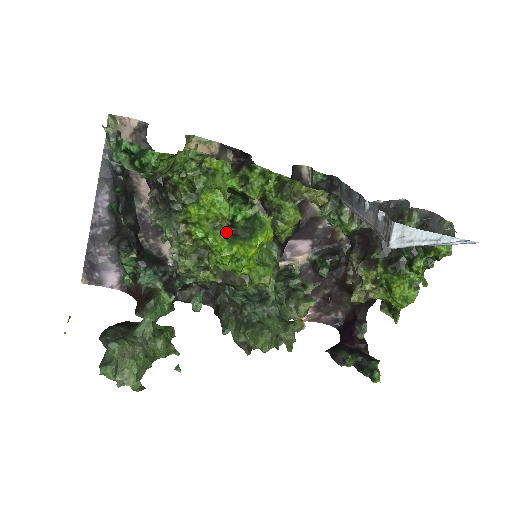
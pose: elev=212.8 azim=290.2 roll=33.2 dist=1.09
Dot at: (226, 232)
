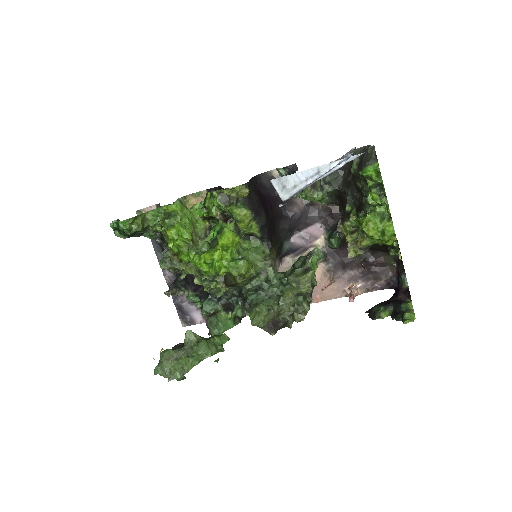
Dot at: (207, 249)
